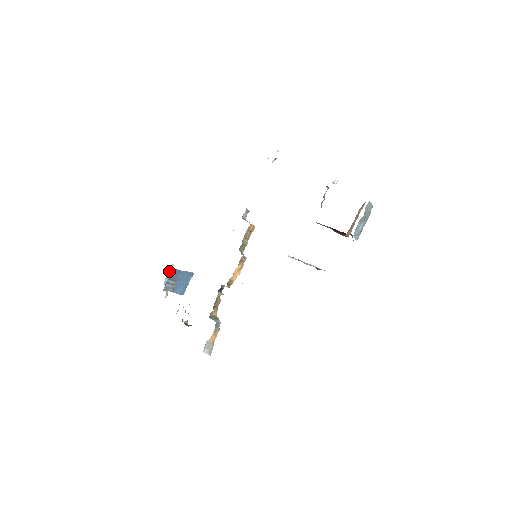
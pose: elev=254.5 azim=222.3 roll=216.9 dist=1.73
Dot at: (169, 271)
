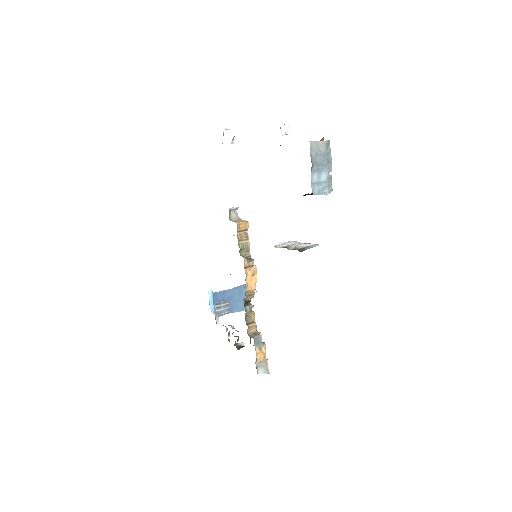
Dot at: (210, 298)
